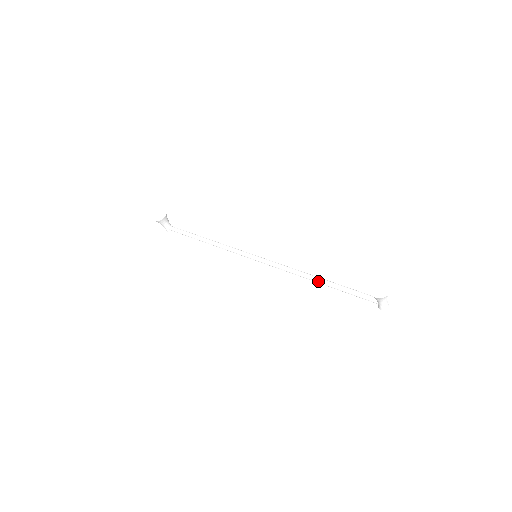
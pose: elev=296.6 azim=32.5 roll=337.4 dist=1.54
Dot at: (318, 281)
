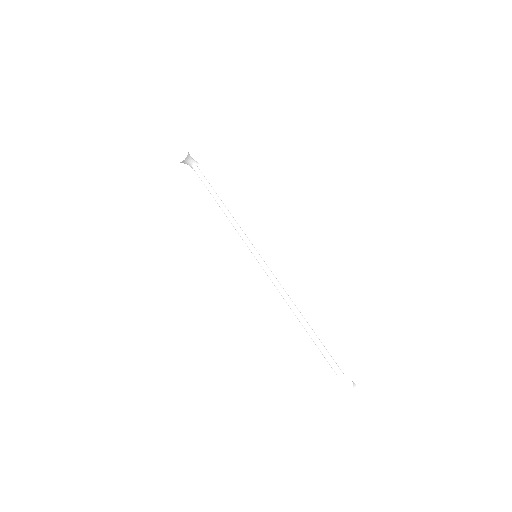
Dot at: (301, 323)
